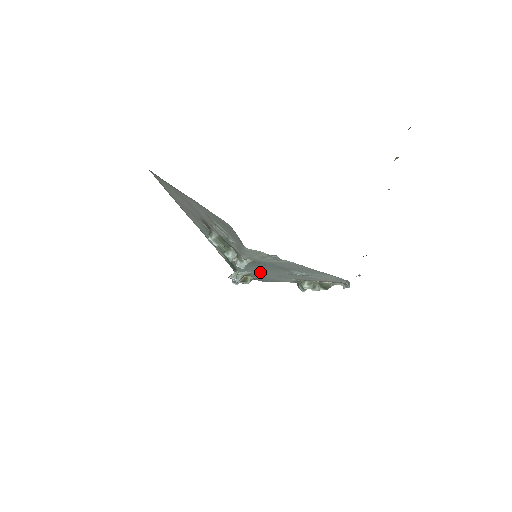
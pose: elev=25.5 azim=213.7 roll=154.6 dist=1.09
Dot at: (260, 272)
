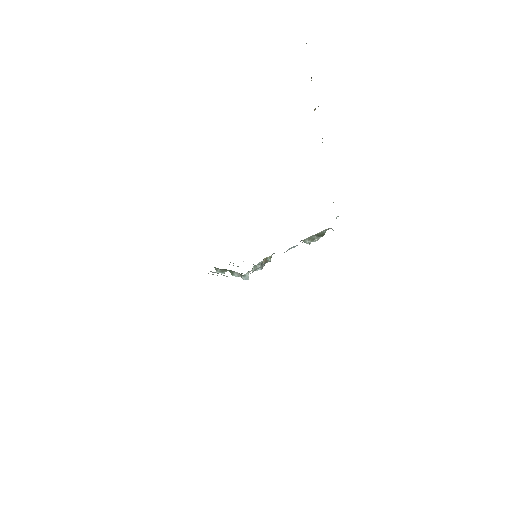
Dot at: occluded
